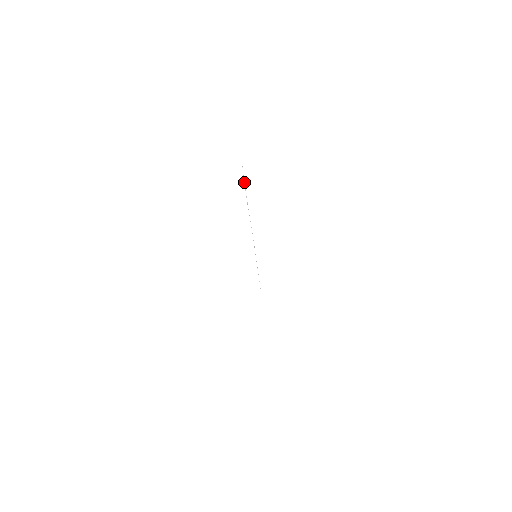
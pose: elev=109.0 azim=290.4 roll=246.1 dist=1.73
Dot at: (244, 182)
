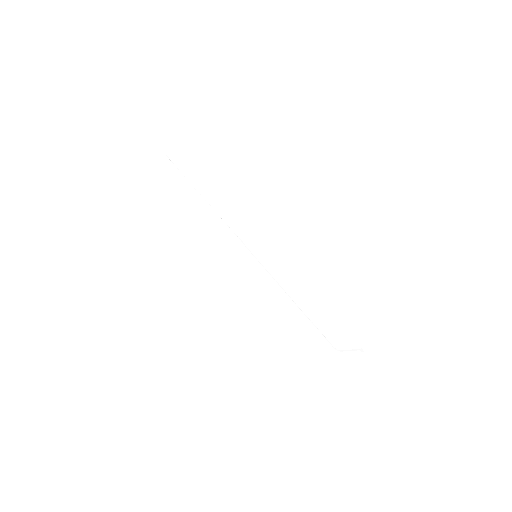
Dot at: occluded
